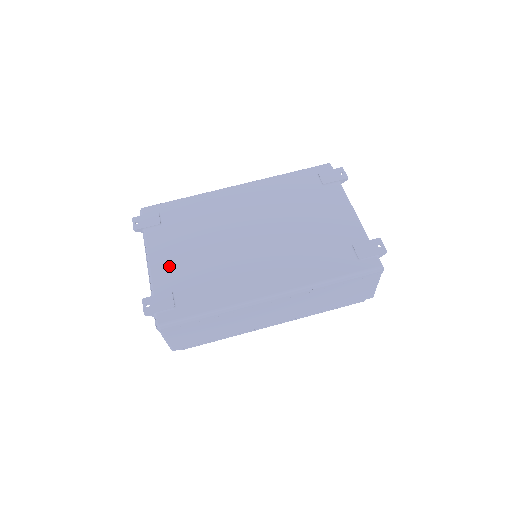
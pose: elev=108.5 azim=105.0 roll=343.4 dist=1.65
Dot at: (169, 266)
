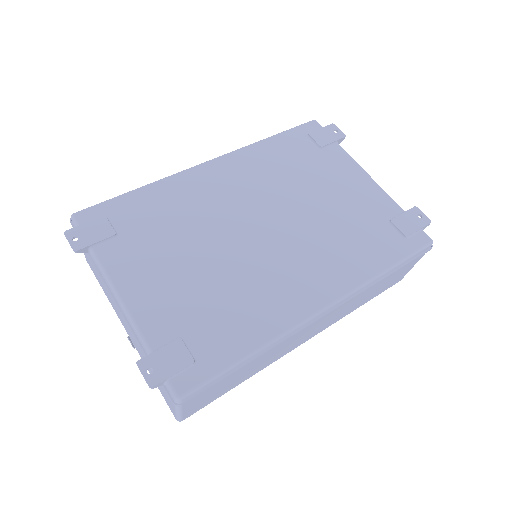
Dot at: (157, 298)
